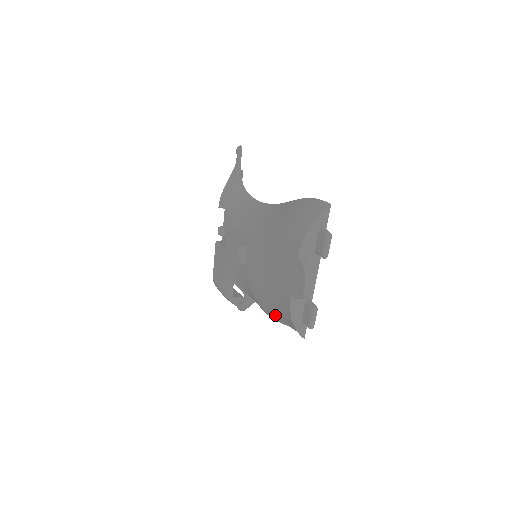
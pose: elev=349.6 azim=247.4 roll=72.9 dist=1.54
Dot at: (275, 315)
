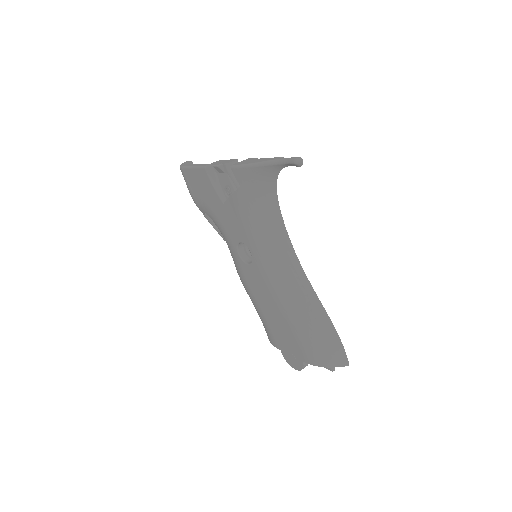
Dot at: occluded
